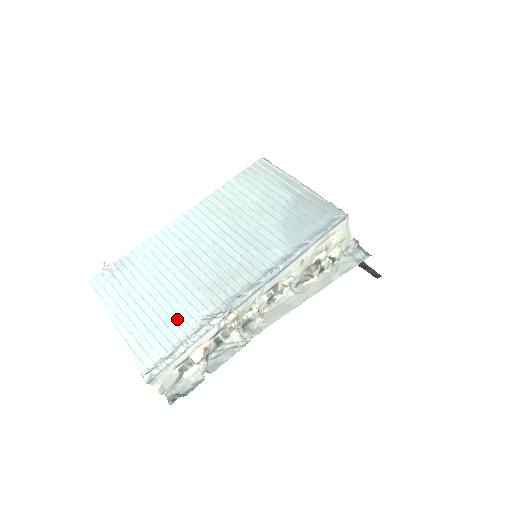
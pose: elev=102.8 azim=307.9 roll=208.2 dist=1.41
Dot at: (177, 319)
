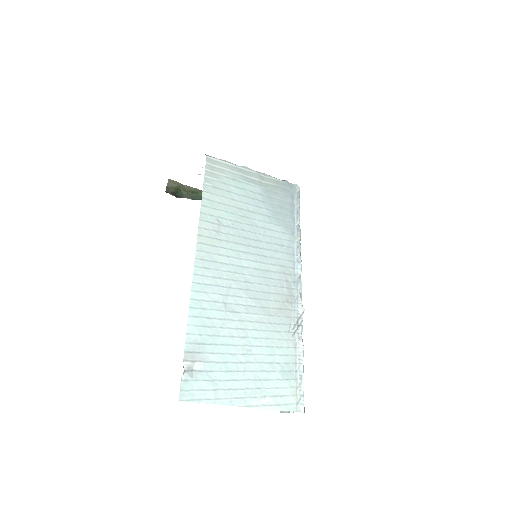
Dot at: (281, 351)
